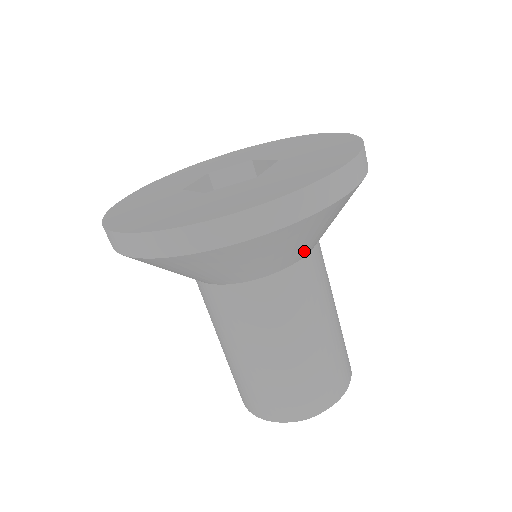
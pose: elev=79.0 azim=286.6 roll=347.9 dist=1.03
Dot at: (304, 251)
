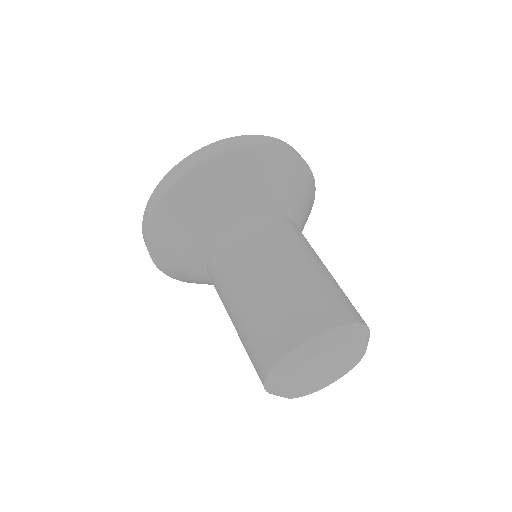
Dot at: (282, 203)
